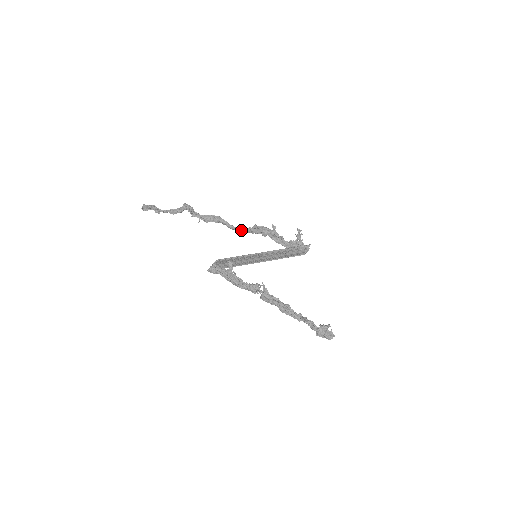
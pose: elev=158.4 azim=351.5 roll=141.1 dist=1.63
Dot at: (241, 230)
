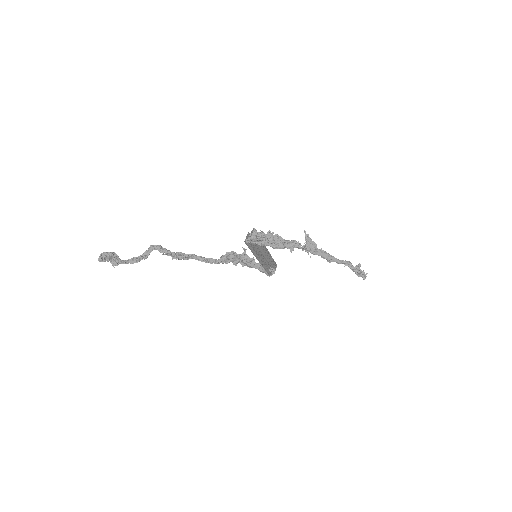
Dot at: (216, 259)
